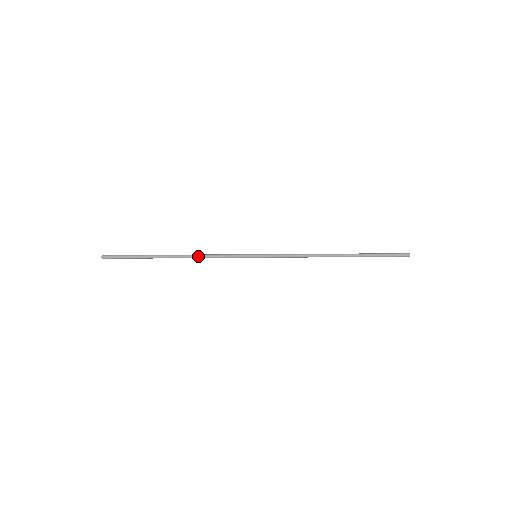
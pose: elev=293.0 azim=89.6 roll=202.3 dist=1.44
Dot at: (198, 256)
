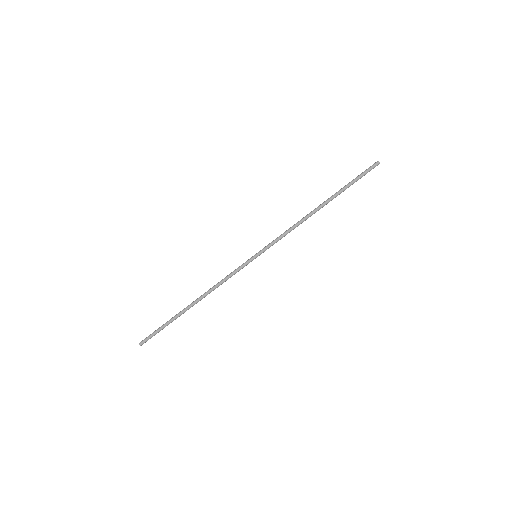
Dot at: (211, 290)
